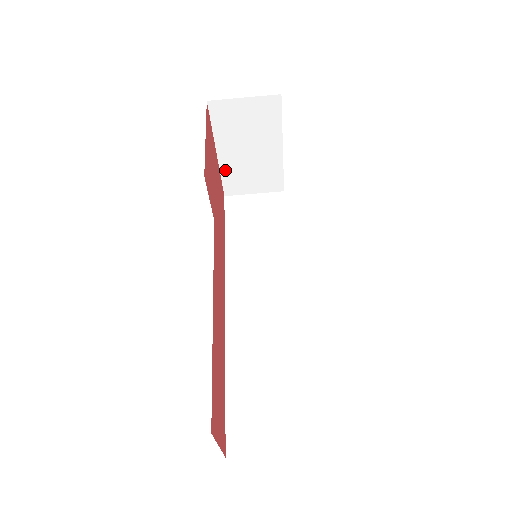
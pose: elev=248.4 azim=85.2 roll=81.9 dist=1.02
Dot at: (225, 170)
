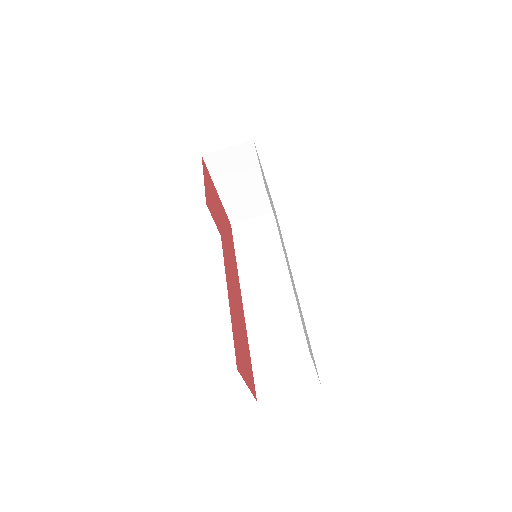
Dot at: (226, 204)
